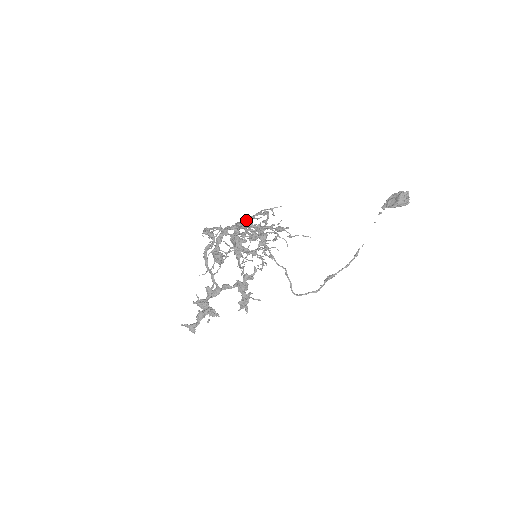
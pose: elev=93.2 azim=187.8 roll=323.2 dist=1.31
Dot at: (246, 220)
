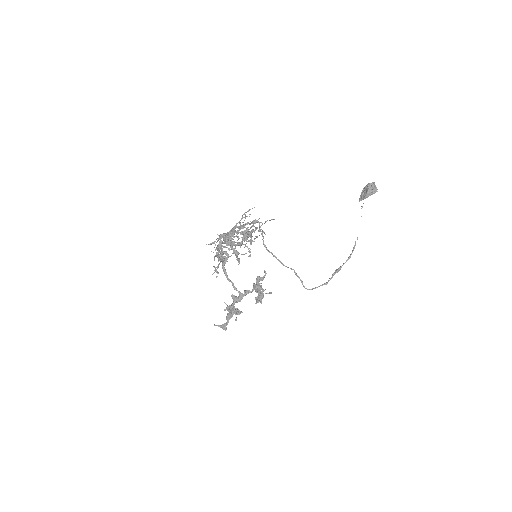
Dot at: occluded
